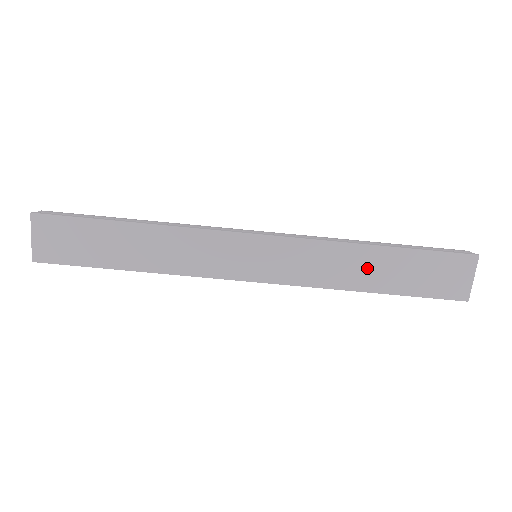
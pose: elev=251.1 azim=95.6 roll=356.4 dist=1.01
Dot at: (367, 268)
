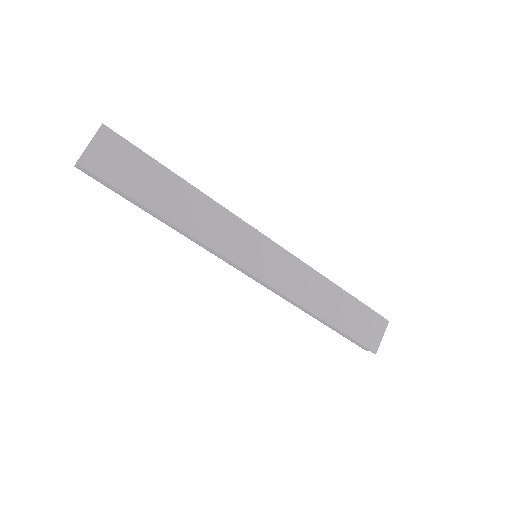
Dot at: (327, 299)
